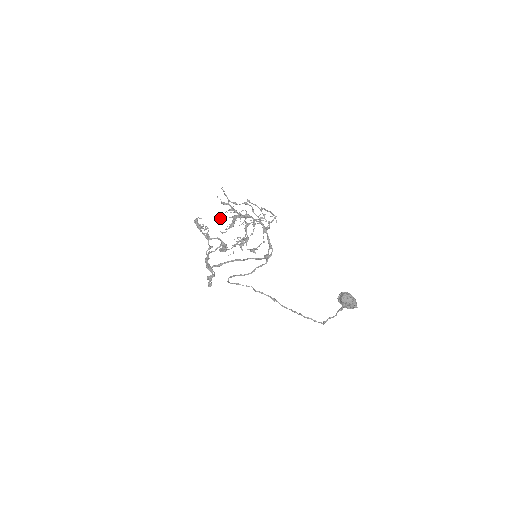
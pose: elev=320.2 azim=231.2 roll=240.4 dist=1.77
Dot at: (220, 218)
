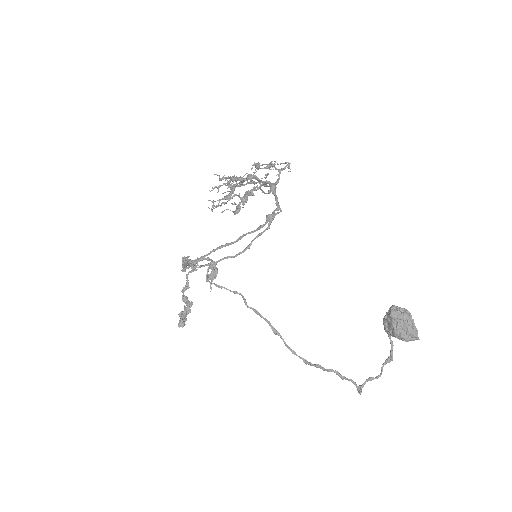
Dot at: (213, 188)
